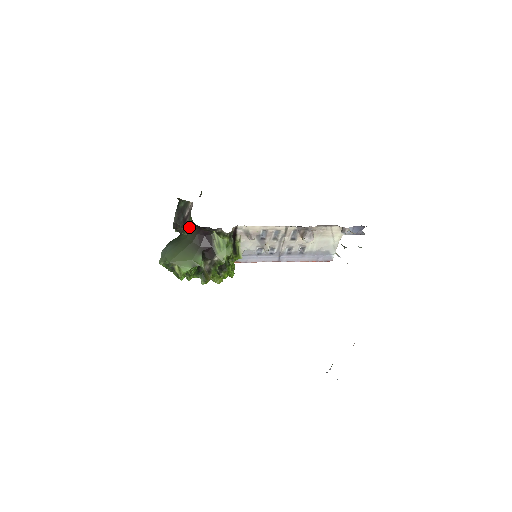
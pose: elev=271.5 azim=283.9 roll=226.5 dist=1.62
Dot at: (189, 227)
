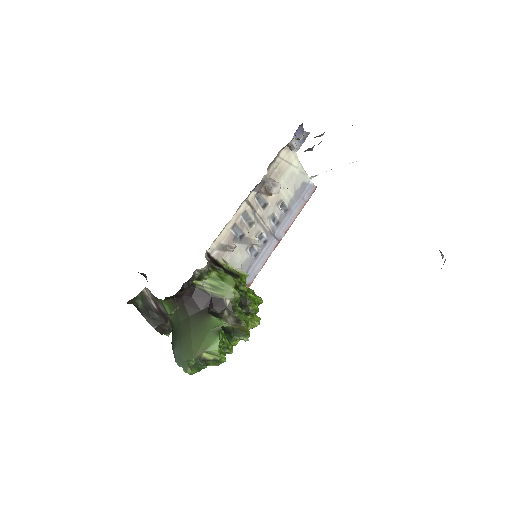
Dot at: (170, 310)
